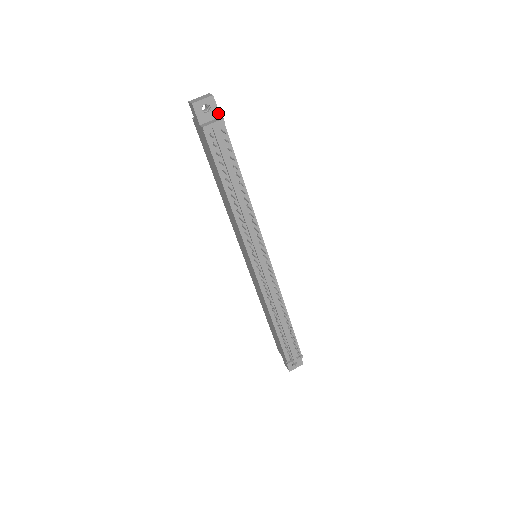
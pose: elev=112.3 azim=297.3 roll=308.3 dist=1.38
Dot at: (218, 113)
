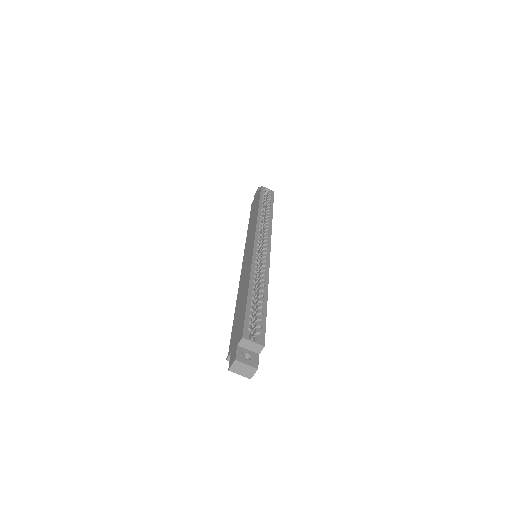
Dot at: occluded
